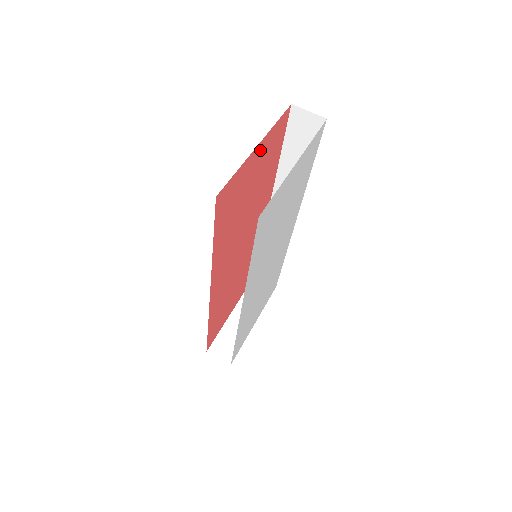
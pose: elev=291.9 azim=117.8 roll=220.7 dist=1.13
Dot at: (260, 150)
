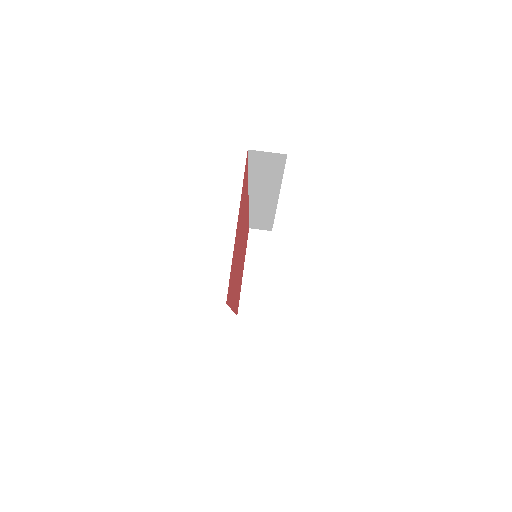
Dot at: (238, 218)
